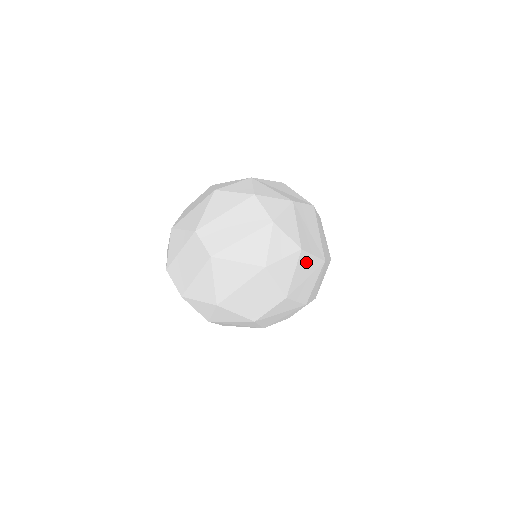
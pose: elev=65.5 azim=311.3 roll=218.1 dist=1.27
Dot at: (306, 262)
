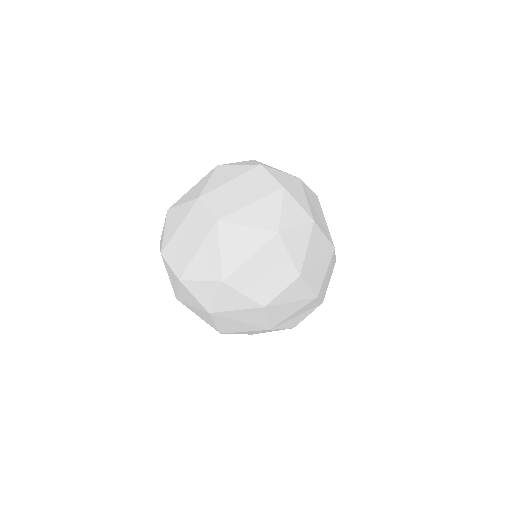
Dot at: (318, 240)
